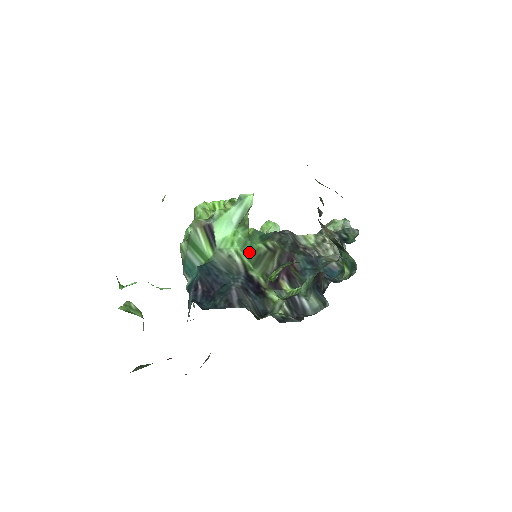
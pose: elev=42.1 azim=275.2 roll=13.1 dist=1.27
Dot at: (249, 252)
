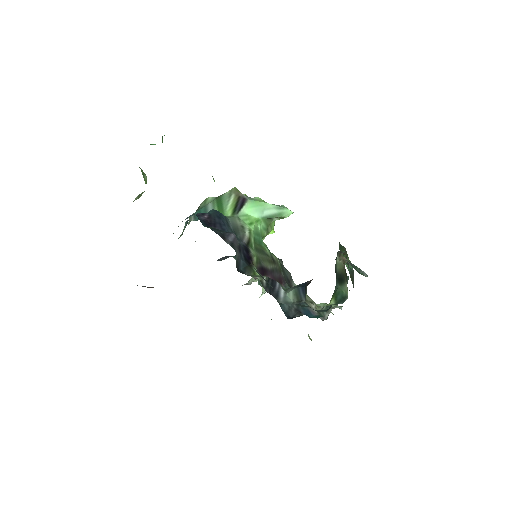
Dot at: (258, 241)
